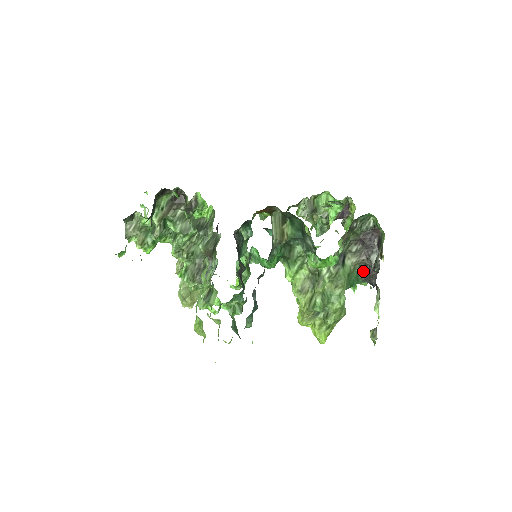
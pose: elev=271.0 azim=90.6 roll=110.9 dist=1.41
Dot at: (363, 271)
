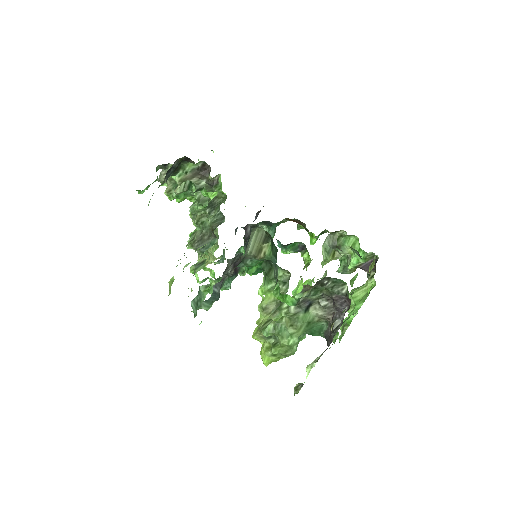
Dot at: (328, 328)
